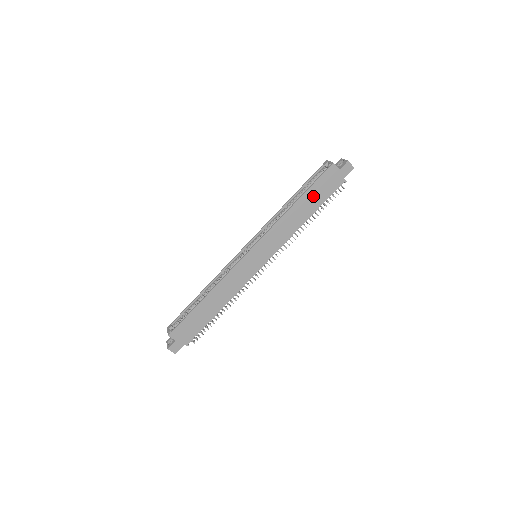
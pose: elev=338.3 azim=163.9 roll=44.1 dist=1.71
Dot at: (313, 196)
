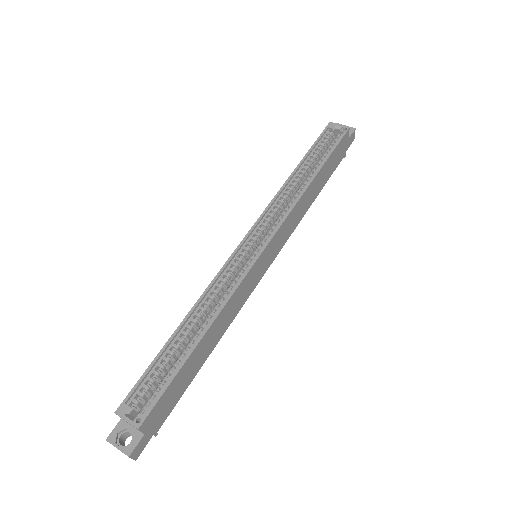
Dot at: (326, 170)
